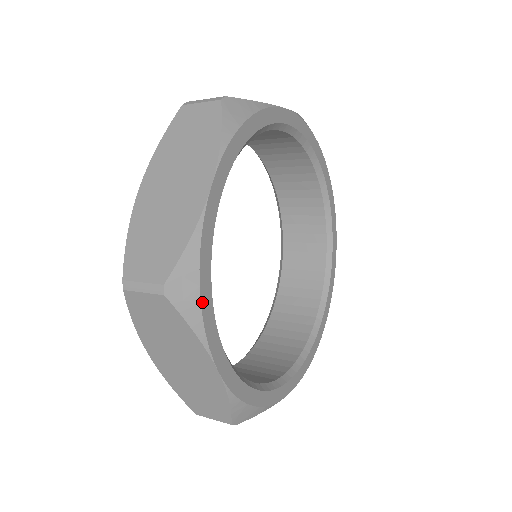
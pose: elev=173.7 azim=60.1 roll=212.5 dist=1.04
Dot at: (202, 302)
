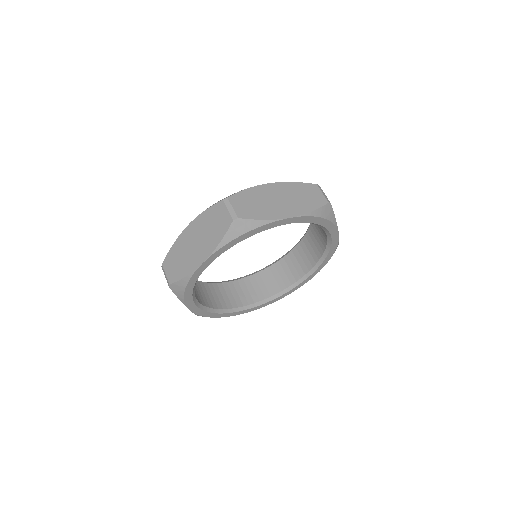
Dot at: (185, 295)
